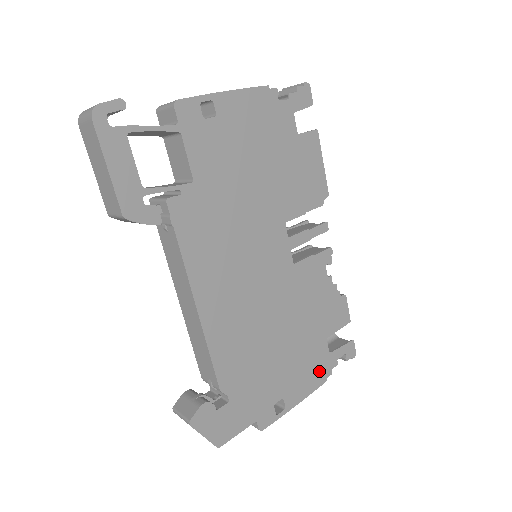
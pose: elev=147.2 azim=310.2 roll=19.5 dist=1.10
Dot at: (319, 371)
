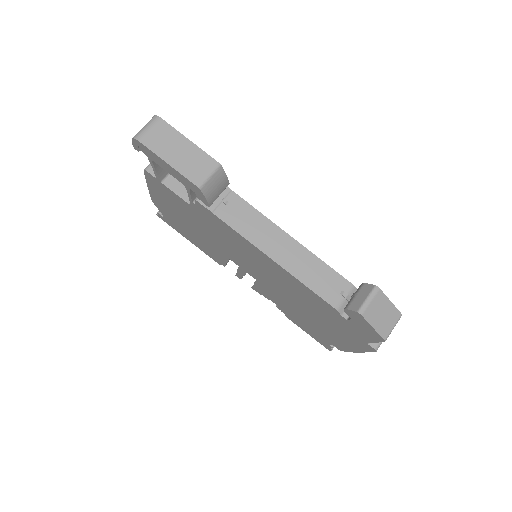
Dot at: occluded
